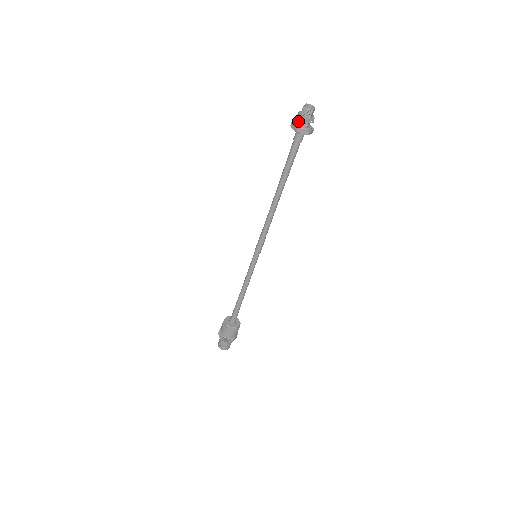
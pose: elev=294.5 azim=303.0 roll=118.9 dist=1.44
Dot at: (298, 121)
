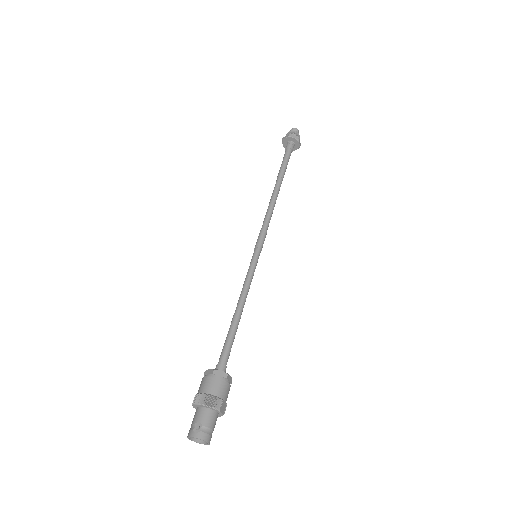
Dot at: occluded
